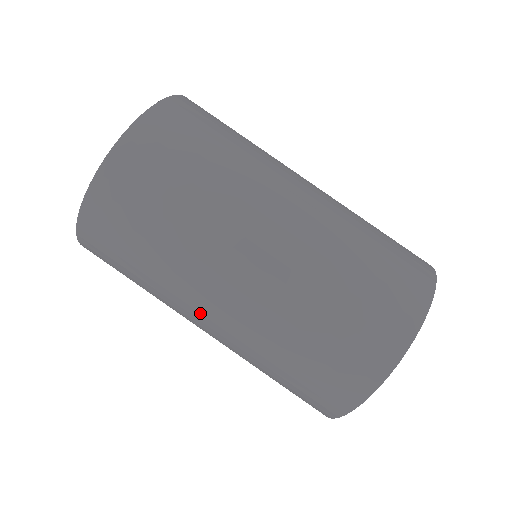
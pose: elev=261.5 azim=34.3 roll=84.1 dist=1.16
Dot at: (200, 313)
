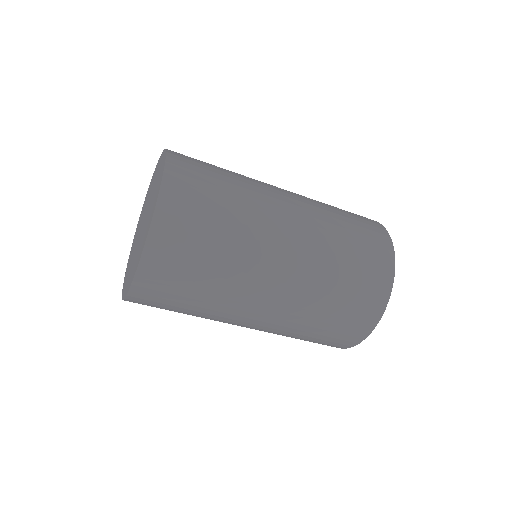
Dot at: (271, 268)
